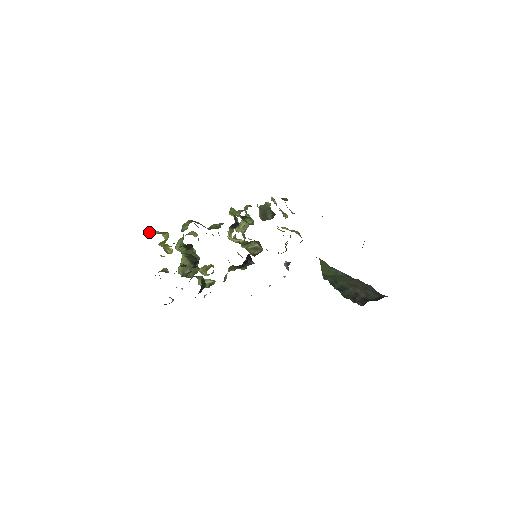
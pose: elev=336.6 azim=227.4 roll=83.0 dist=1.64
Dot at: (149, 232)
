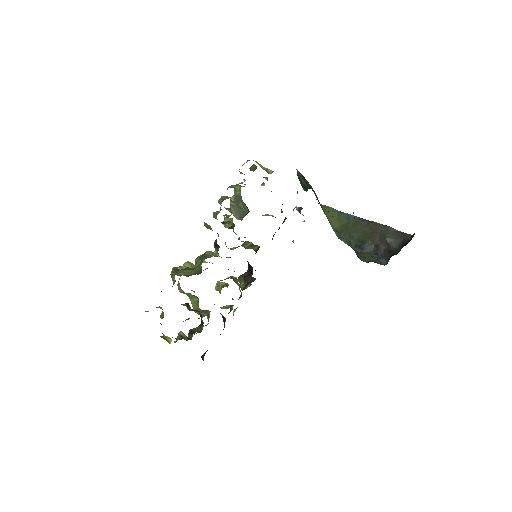
Dot at: occluded
